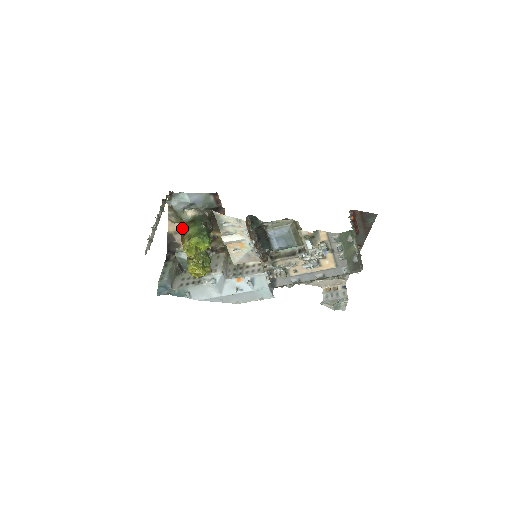
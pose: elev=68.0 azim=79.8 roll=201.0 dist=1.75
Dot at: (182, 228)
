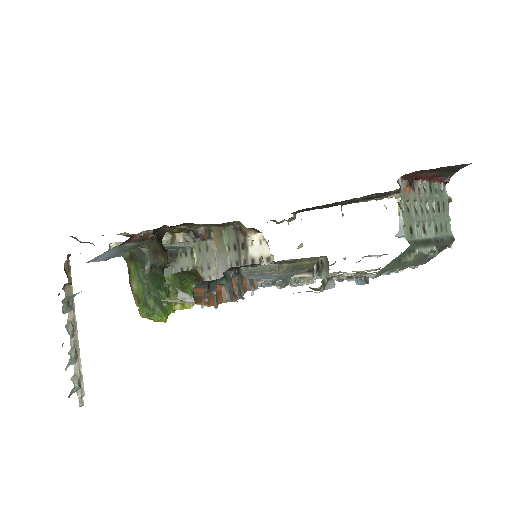
Dot at: occluded
